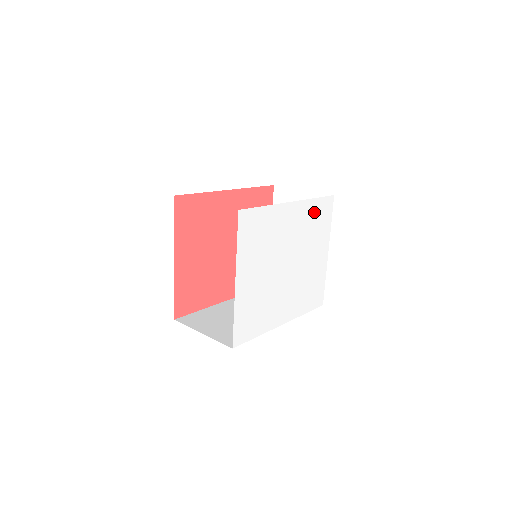
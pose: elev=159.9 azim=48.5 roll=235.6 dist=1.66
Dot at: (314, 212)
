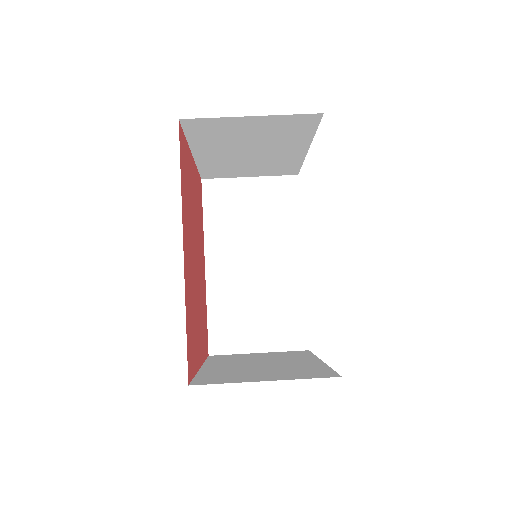
Dot at: occluded
